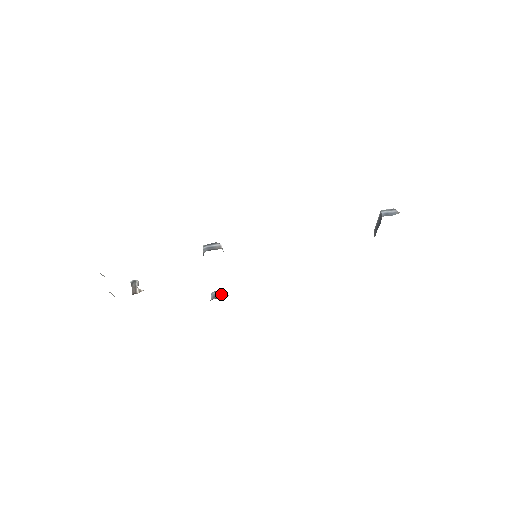
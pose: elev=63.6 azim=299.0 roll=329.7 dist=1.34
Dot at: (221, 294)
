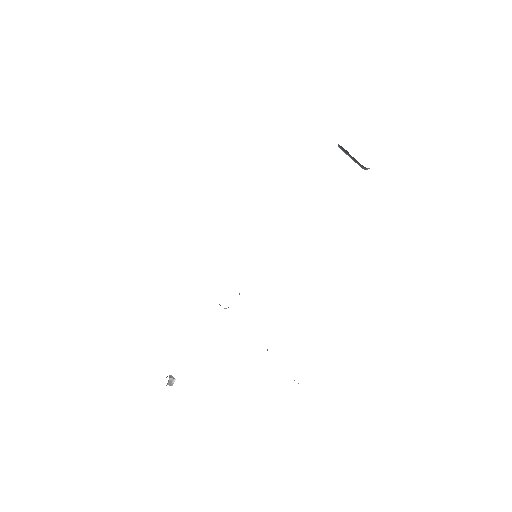
Dot at: occluded
